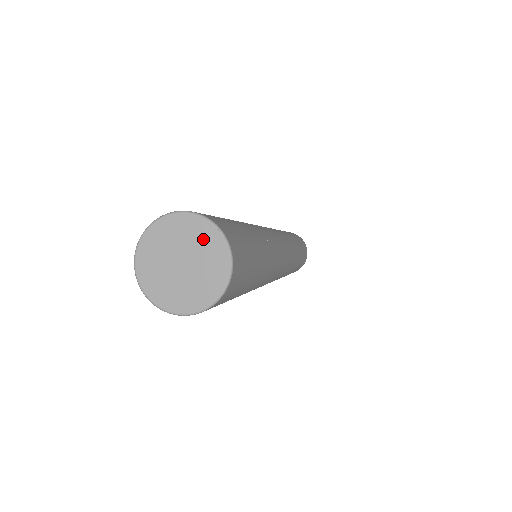
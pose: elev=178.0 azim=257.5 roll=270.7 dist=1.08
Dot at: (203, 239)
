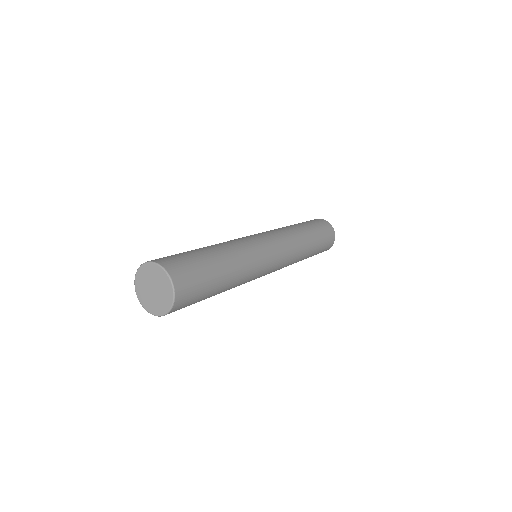
Dot at: (159, 276)
